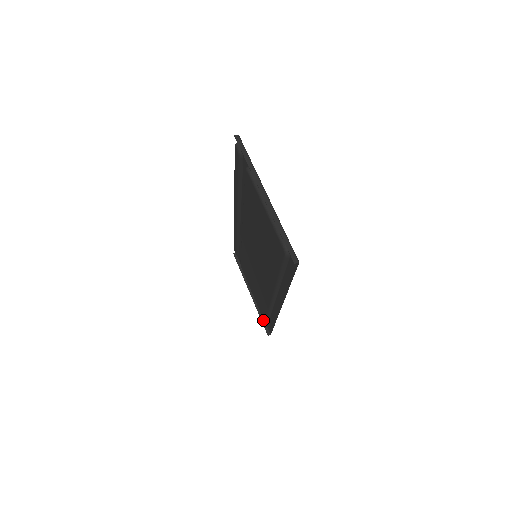
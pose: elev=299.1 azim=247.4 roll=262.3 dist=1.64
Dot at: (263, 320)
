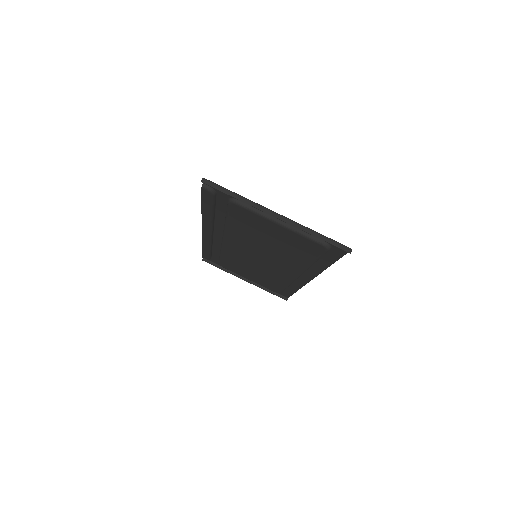
Dot at: (273, 292)
